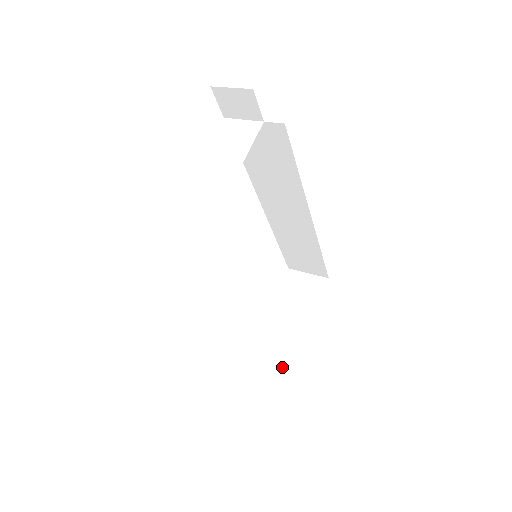
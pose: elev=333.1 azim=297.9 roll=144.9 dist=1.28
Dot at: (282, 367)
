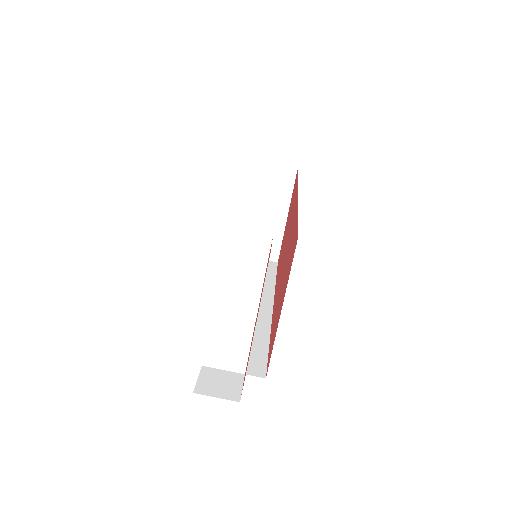
Dot at: occluded
